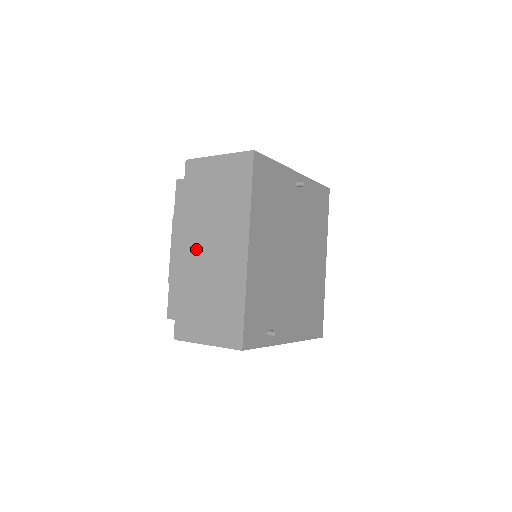
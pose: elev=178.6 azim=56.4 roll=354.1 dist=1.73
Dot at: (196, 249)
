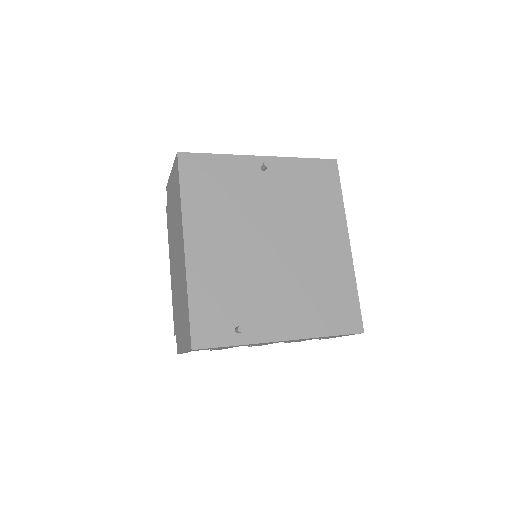
Dot at: (174, 262)
